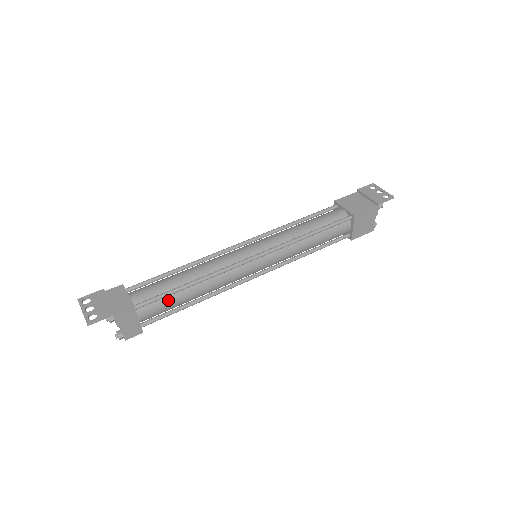
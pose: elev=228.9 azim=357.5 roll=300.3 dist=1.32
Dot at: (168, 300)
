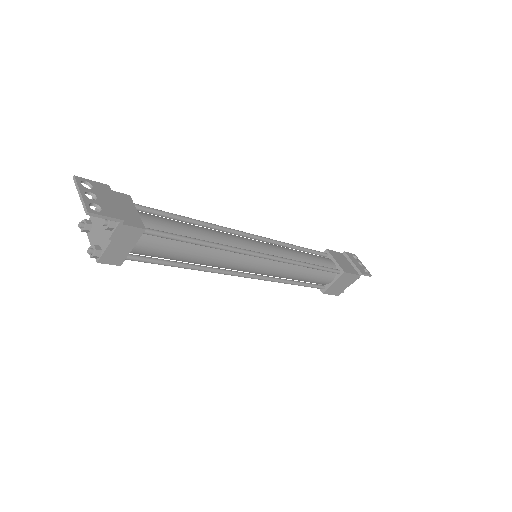
Dot at: (172, 245)
